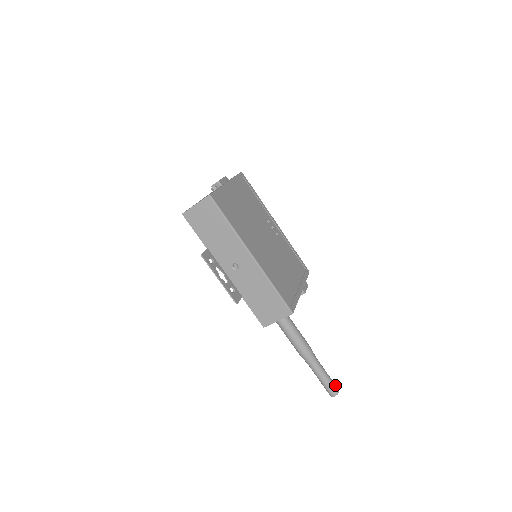
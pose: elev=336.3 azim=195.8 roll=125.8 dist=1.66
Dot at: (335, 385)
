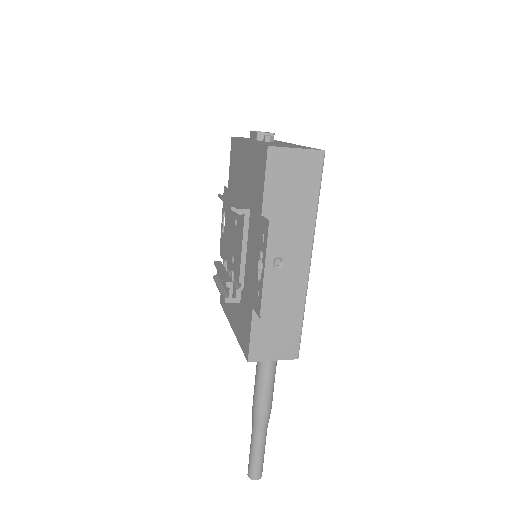
Dot at: occluded
